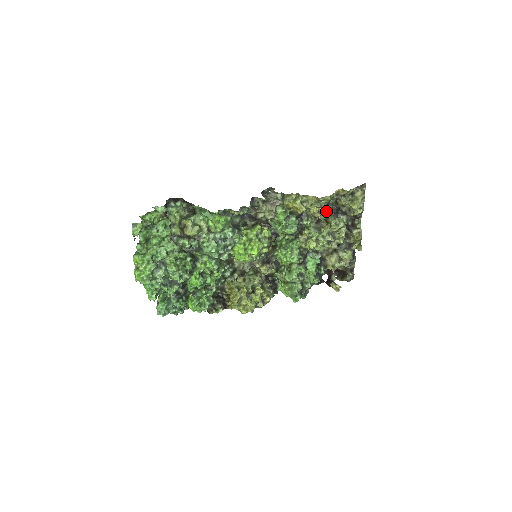
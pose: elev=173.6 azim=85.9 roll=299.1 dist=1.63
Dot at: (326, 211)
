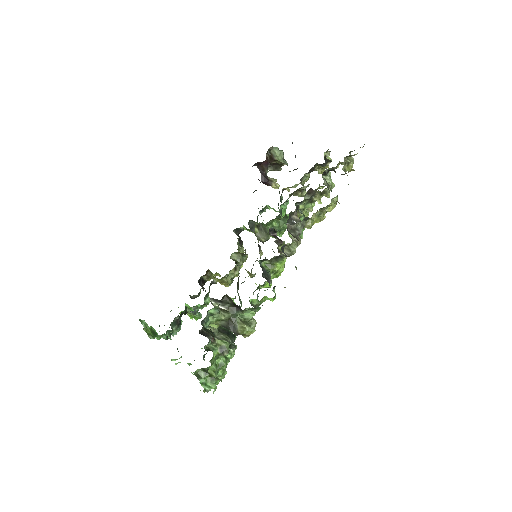
Dot at: occluded
